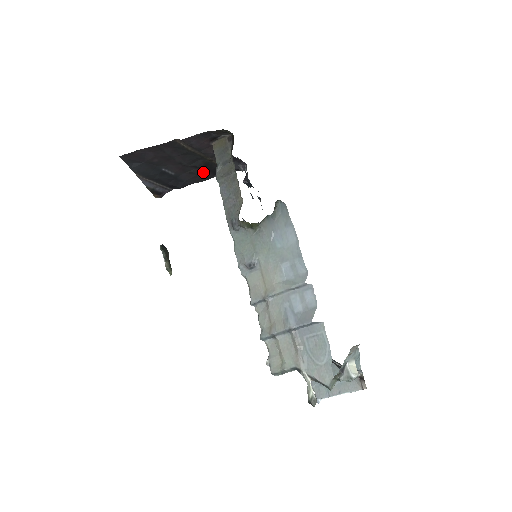
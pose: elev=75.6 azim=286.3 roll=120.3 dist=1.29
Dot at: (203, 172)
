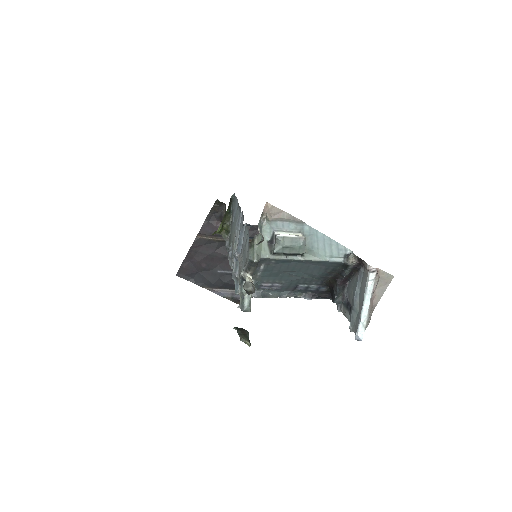
Dot at: occluded
